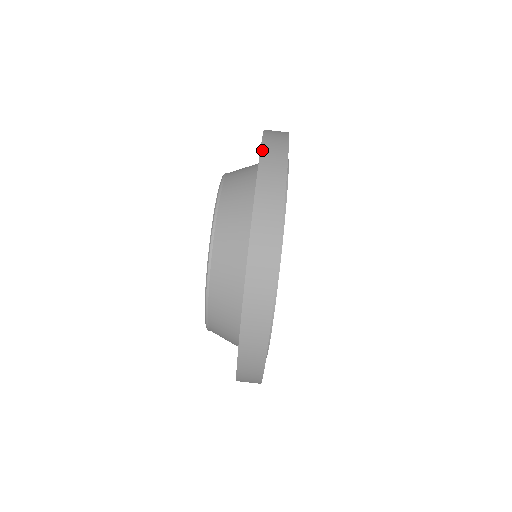
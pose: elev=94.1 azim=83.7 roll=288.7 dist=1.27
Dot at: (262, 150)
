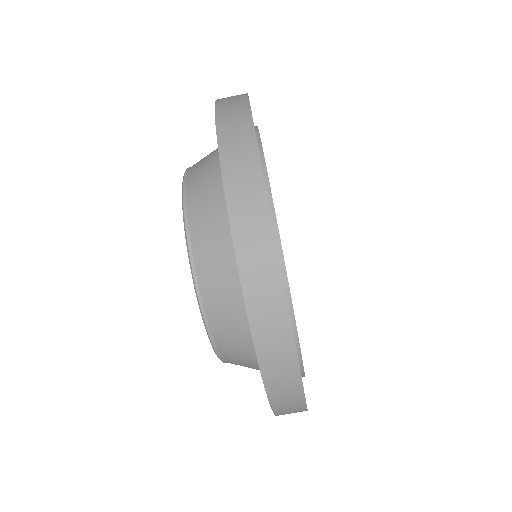
Dot at: (217, 105)
